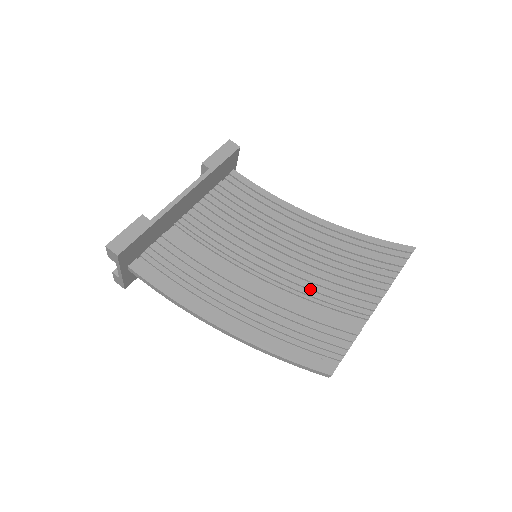
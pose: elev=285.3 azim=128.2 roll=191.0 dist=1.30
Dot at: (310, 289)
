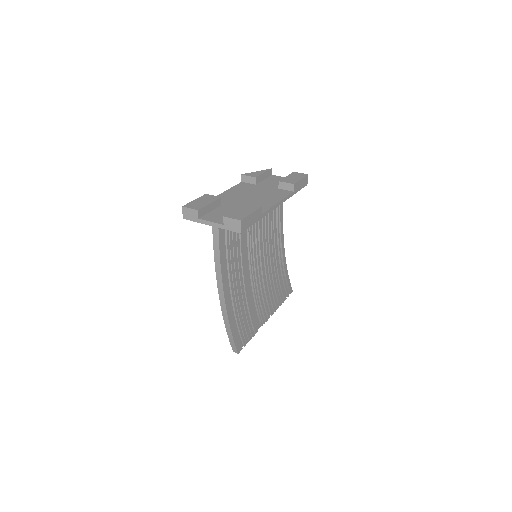
Dot at: (259, 295)
